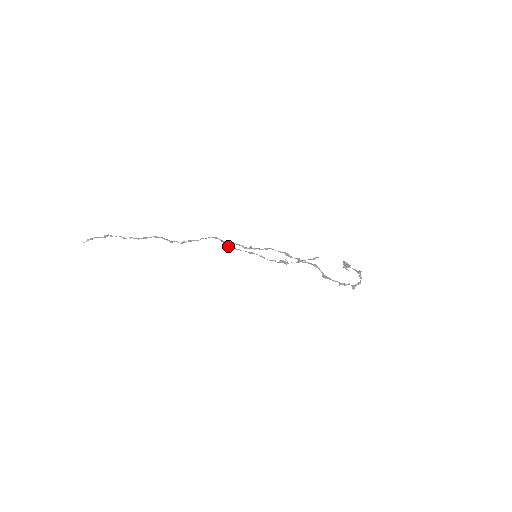
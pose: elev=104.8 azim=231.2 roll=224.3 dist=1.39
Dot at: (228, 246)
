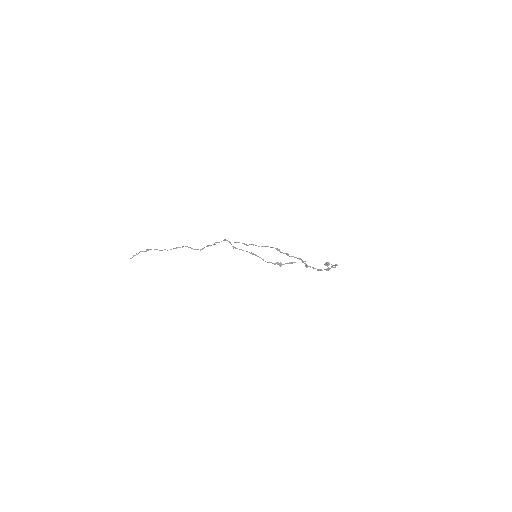
Dot at: (234, 247)
